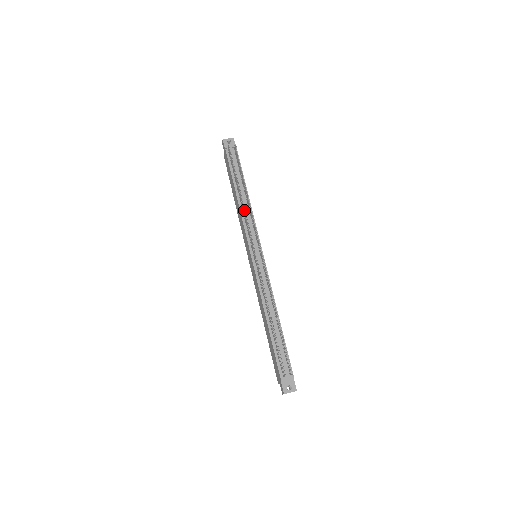
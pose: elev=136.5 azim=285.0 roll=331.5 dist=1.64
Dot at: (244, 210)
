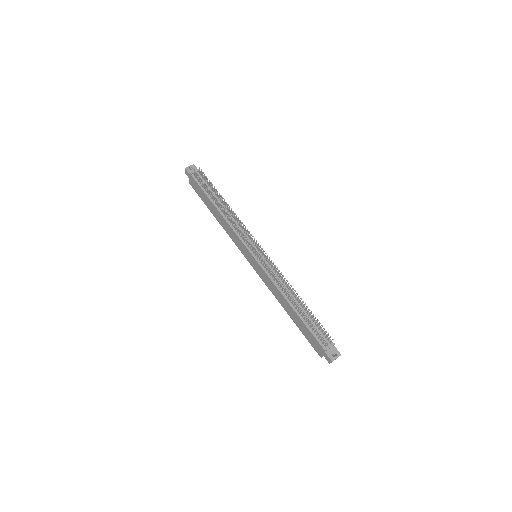
Dot at: (231, 219)
